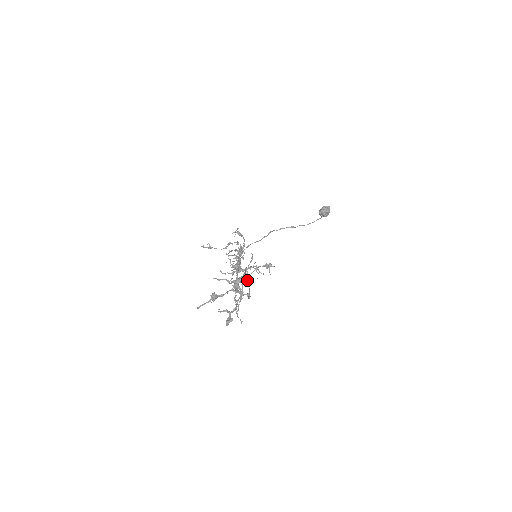
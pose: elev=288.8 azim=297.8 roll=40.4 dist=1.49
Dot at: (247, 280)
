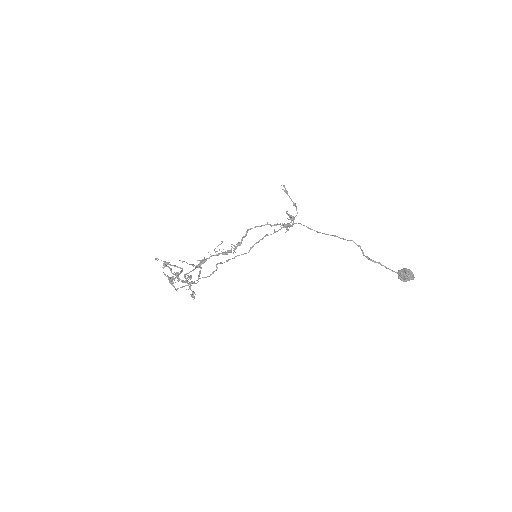
Dot at: (182, 282)
